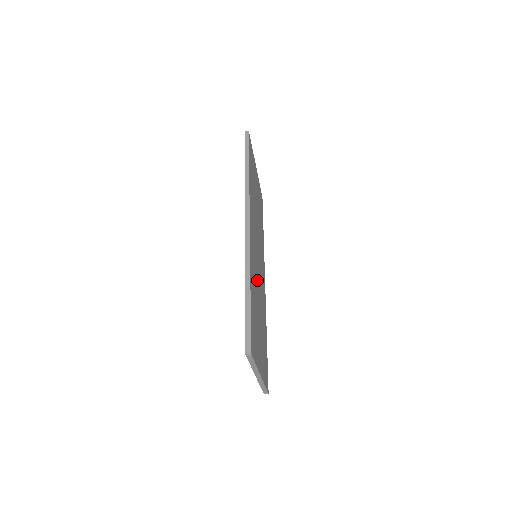
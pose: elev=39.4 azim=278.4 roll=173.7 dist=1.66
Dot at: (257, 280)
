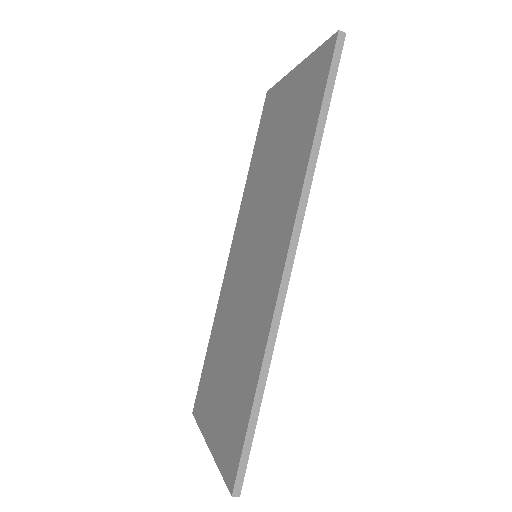
Dot at: occluded
